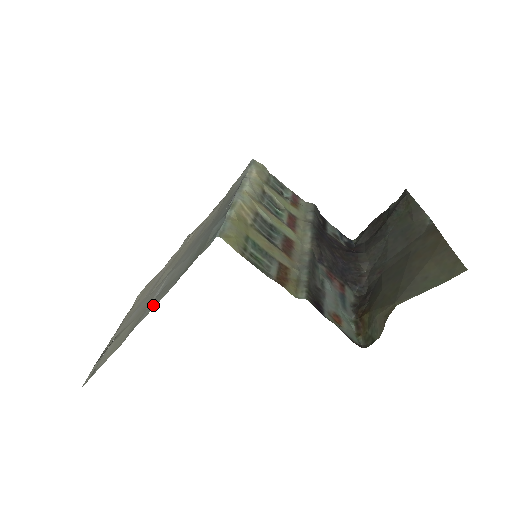
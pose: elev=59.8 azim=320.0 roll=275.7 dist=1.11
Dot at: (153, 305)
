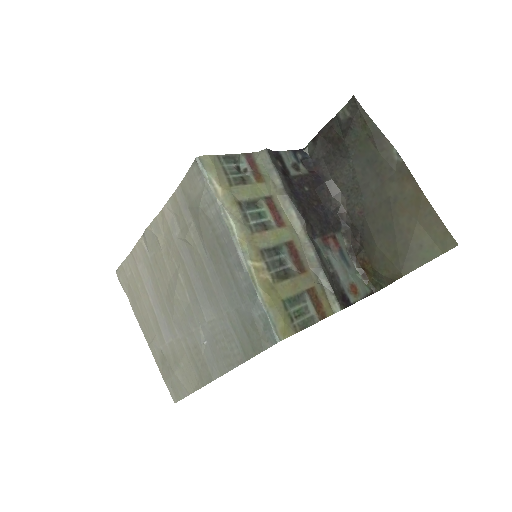
Dot at: (222, 367)
